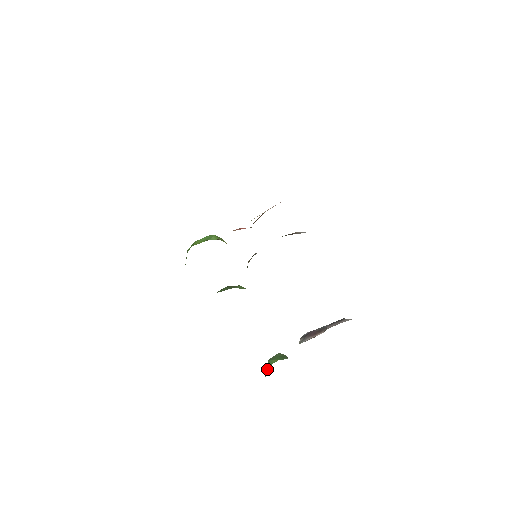
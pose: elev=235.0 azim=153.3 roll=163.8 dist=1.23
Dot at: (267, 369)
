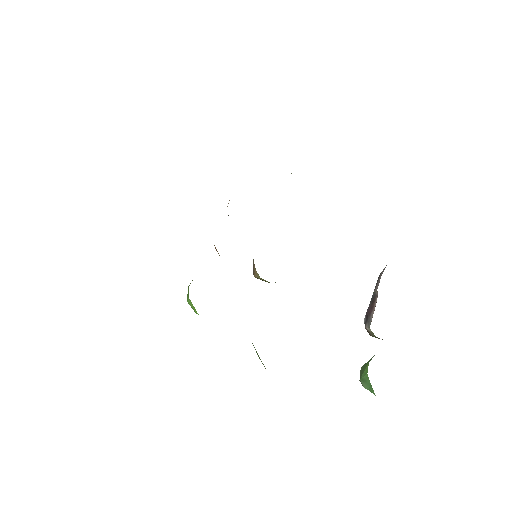
Dot at: (368, 386)
